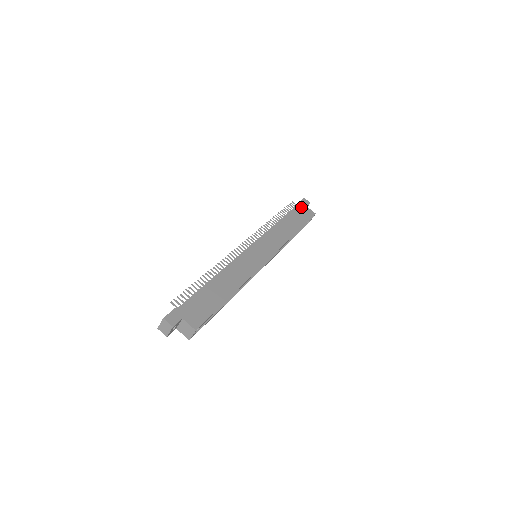
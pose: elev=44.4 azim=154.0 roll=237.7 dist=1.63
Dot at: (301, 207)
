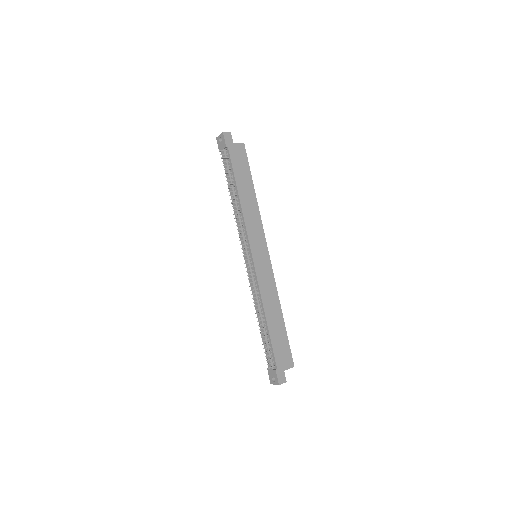
Dot at: (232, 151)
